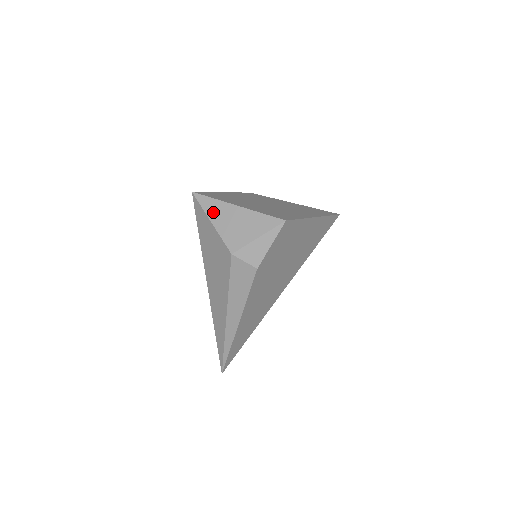
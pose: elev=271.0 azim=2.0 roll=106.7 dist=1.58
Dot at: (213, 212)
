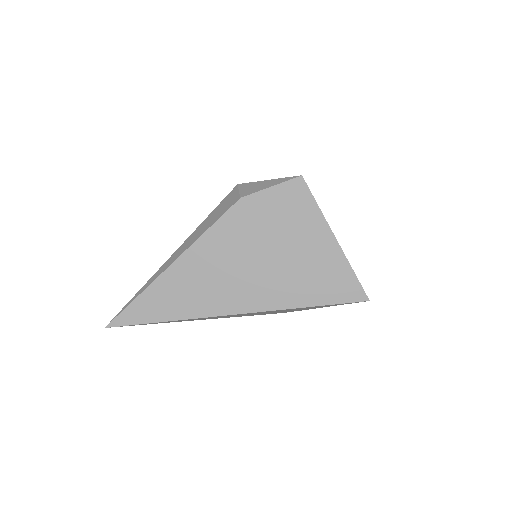
Dot at: occluded
